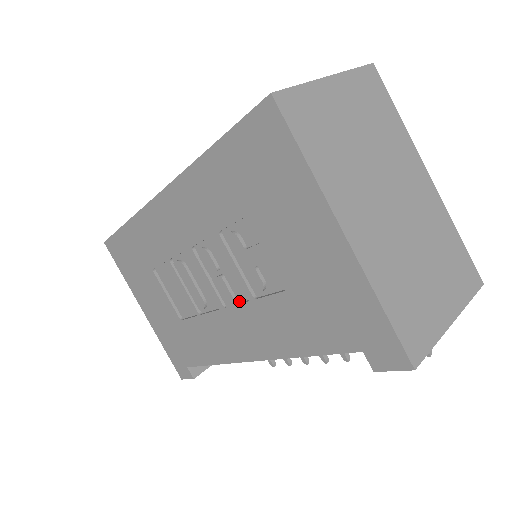
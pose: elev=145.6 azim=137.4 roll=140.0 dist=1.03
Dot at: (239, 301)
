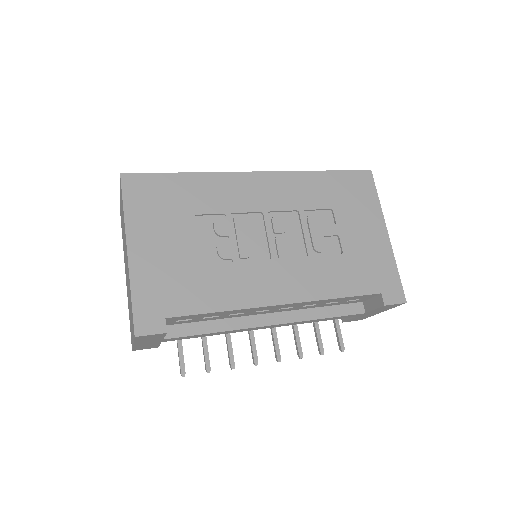
Dot at: (292, 257)
